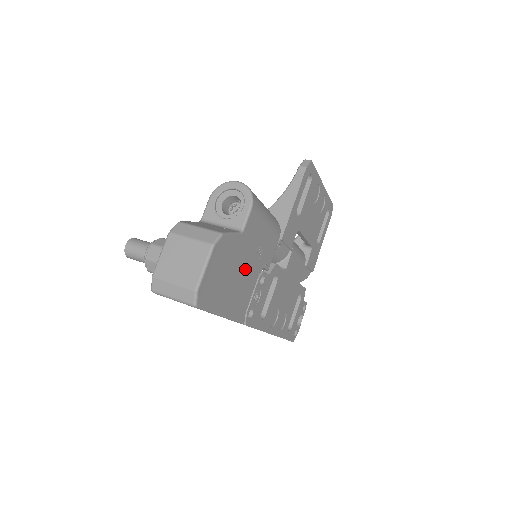
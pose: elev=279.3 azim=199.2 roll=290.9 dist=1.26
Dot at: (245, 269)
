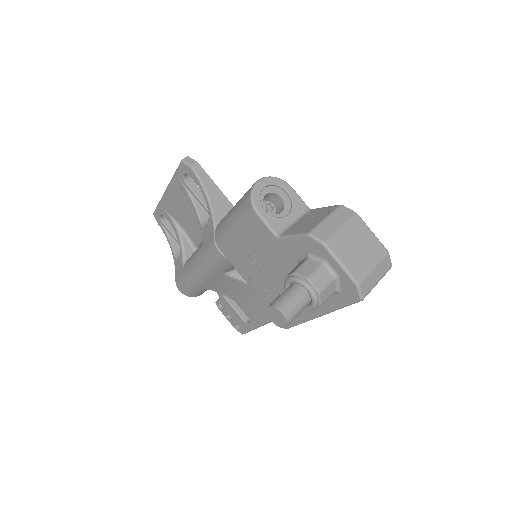
Dot at: occluded
